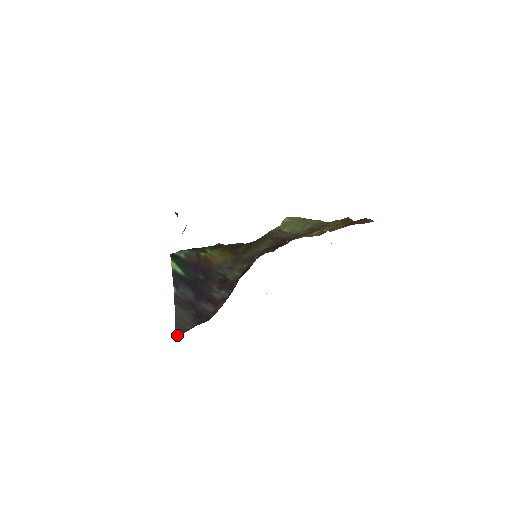
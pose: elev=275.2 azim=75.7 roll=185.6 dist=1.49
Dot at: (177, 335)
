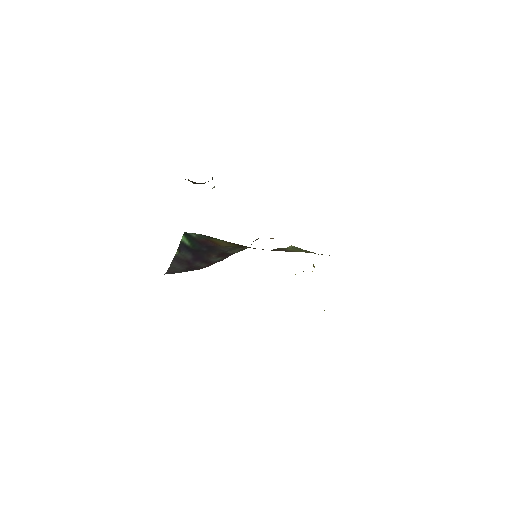
Dot at: occluded
